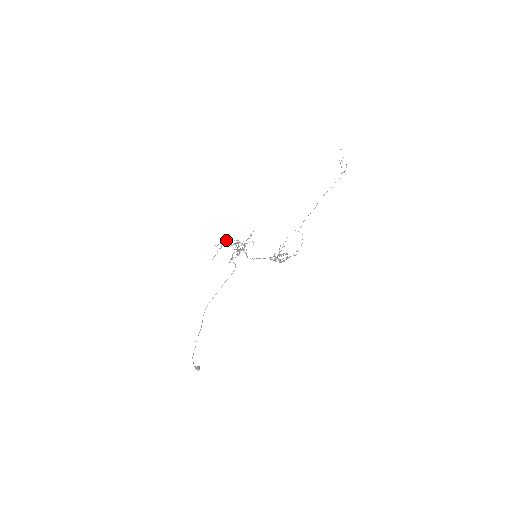
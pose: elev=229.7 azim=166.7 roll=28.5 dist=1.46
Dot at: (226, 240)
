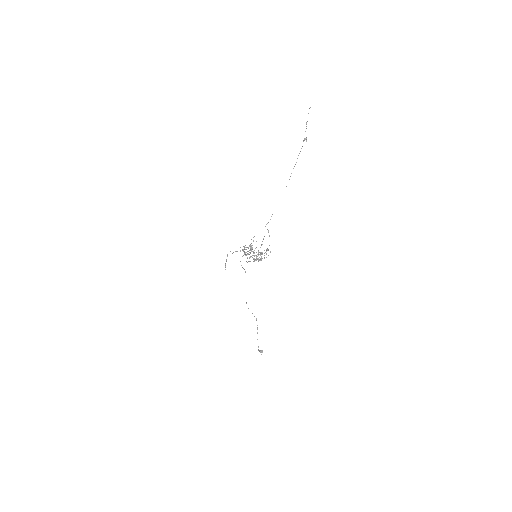
Dot at: occluded
